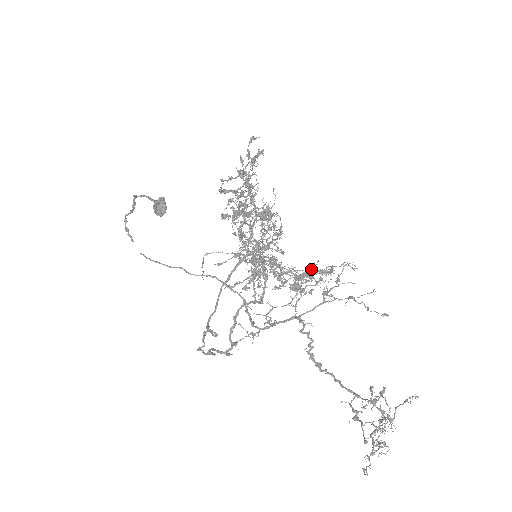
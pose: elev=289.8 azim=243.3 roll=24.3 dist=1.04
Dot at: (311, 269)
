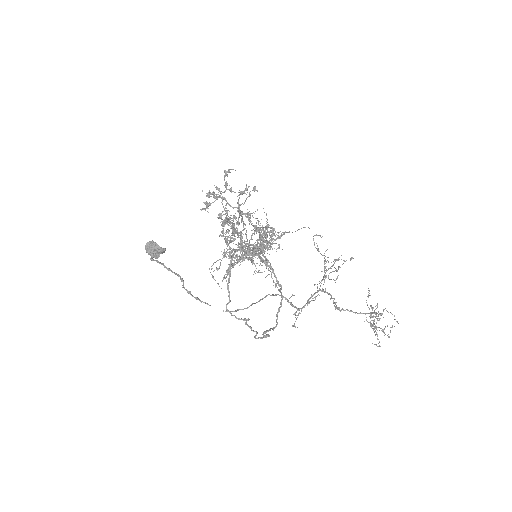
Dot at: (328, 262)
